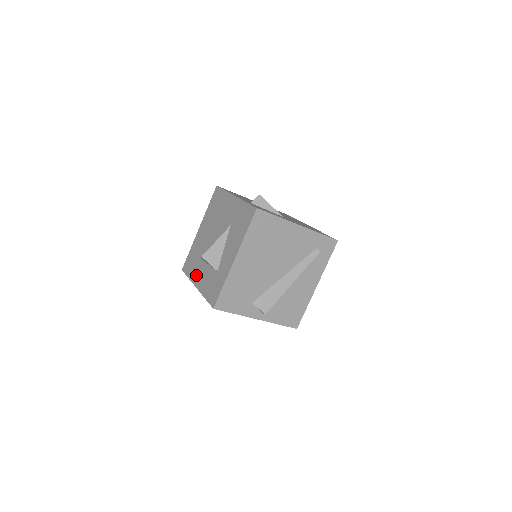
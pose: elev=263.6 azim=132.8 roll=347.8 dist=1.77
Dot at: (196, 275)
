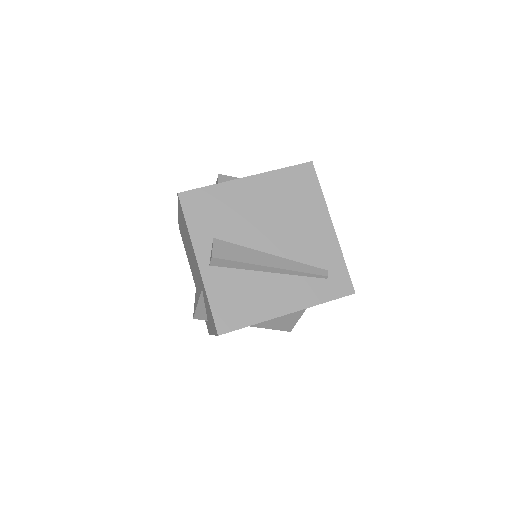
Dot at: occluded
